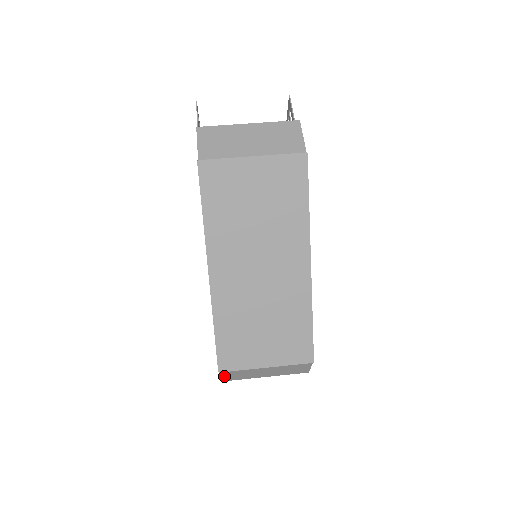
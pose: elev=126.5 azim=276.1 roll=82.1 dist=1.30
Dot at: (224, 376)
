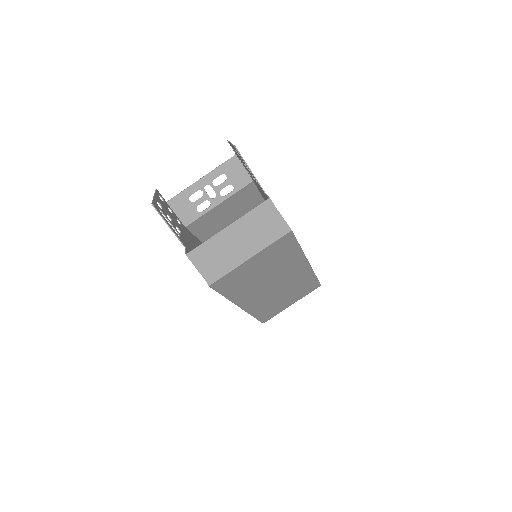
Dot at: occluded
